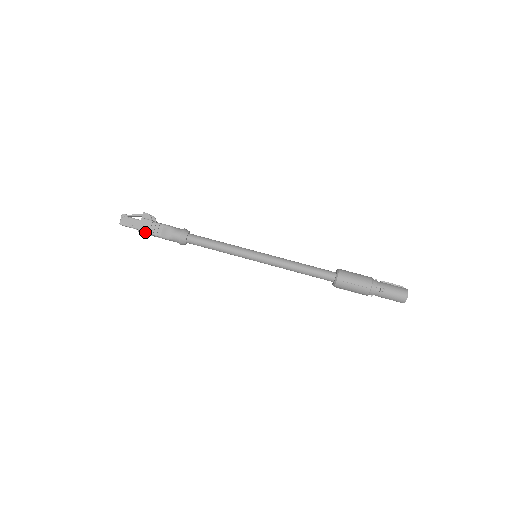
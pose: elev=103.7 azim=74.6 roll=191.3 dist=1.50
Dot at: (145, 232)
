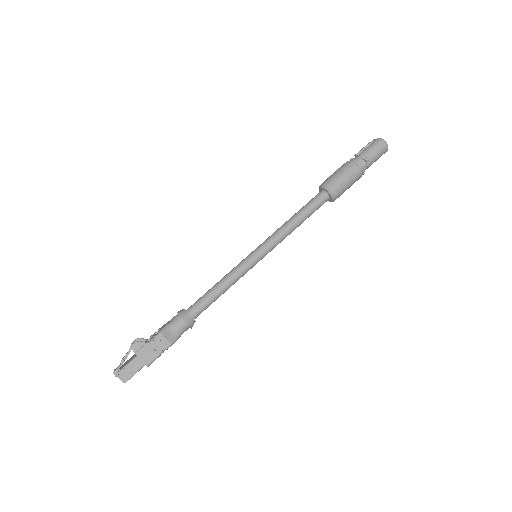
Dot at: (154, 359)
